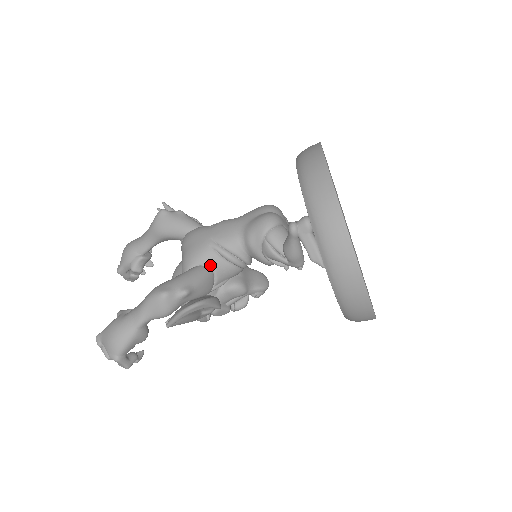
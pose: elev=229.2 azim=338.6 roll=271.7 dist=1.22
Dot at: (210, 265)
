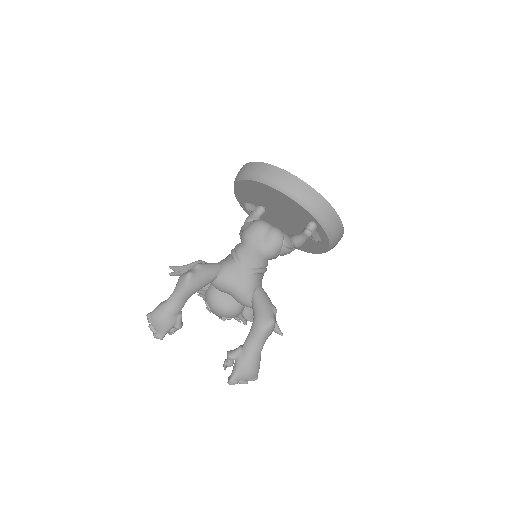
Dot at: (260, 284)
